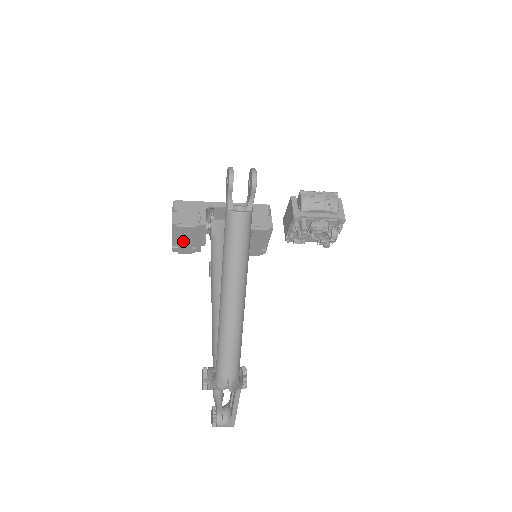
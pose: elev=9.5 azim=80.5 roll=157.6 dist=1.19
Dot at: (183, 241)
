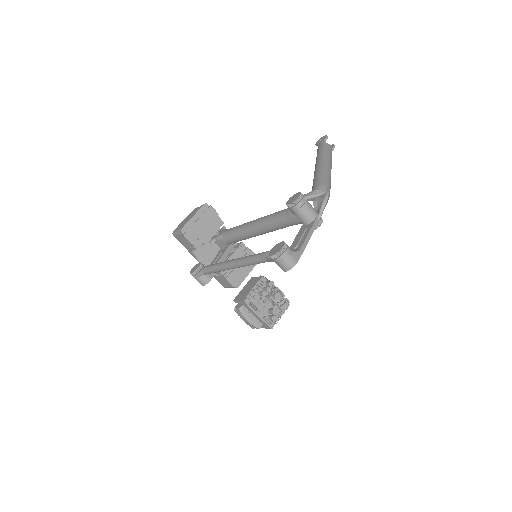
Dot at: (200, 223)
